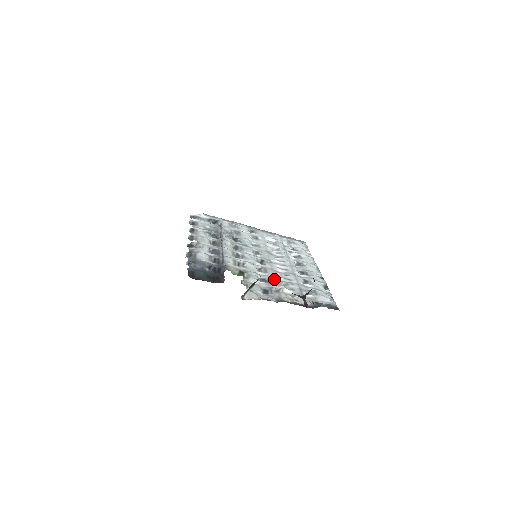
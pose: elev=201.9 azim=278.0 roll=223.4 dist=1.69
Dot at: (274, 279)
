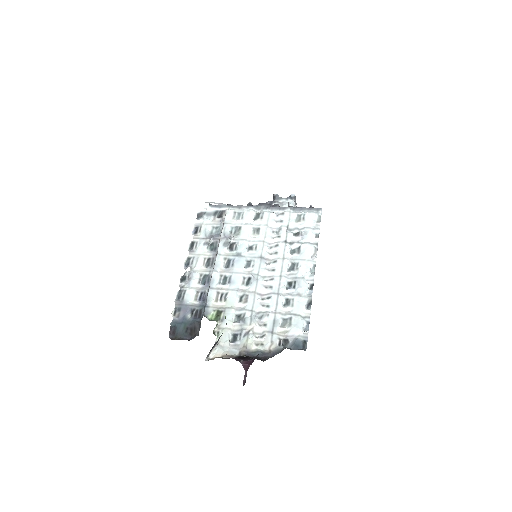
Dot at: (250, 313)
